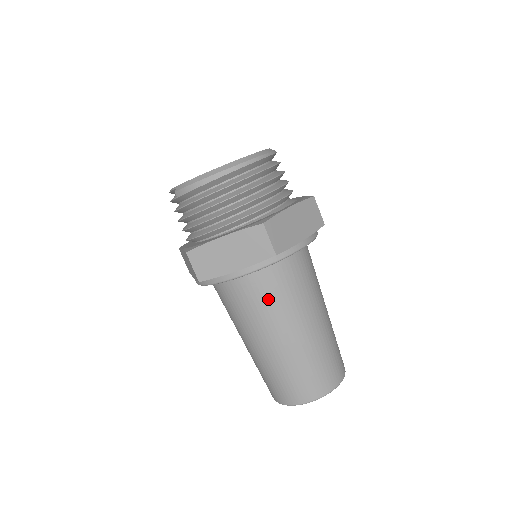
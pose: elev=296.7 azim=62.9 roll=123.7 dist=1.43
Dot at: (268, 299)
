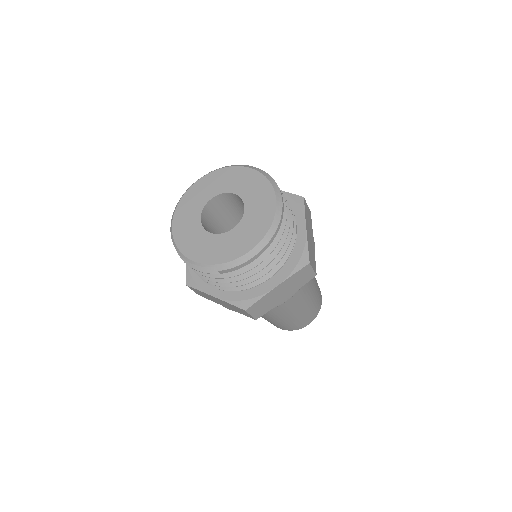
Dot at: (296, 293)
